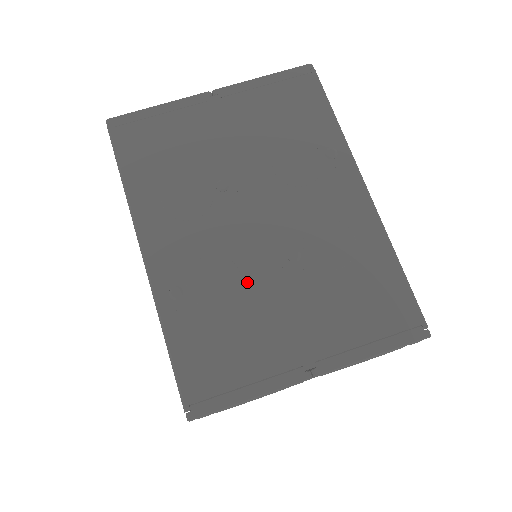
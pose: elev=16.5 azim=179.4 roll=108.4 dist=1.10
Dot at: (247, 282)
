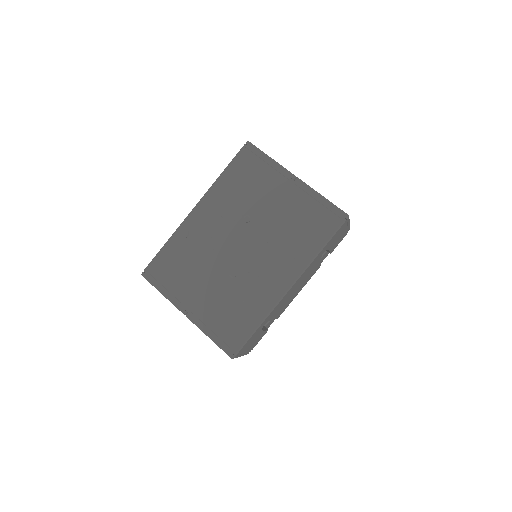
Dot at: (208, 261)
